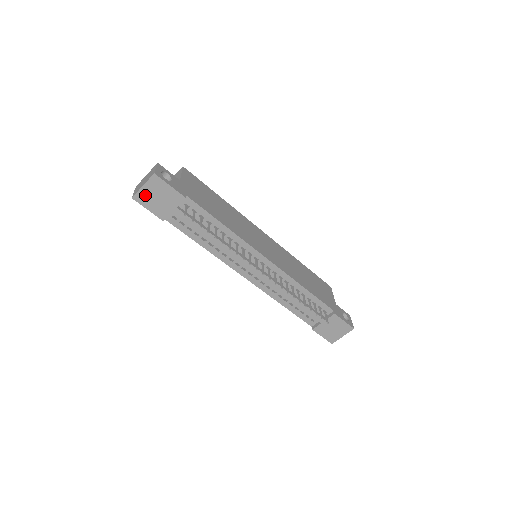
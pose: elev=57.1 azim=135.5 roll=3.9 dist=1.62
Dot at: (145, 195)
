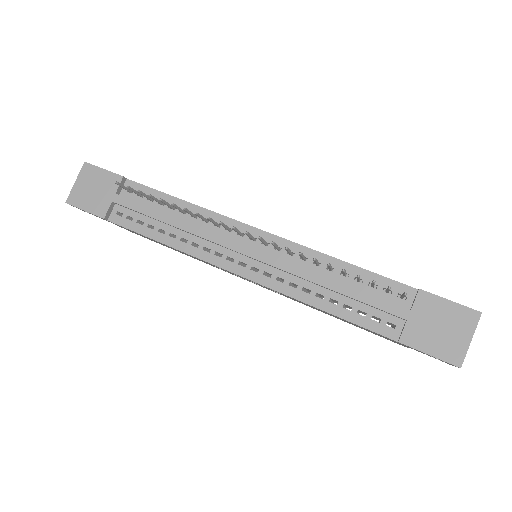
Dot at: (79, 193)
